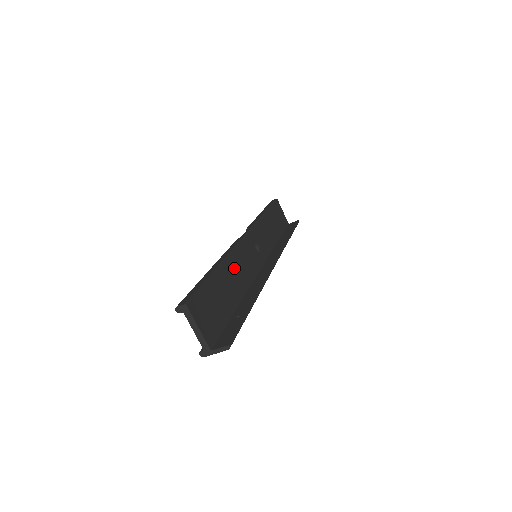
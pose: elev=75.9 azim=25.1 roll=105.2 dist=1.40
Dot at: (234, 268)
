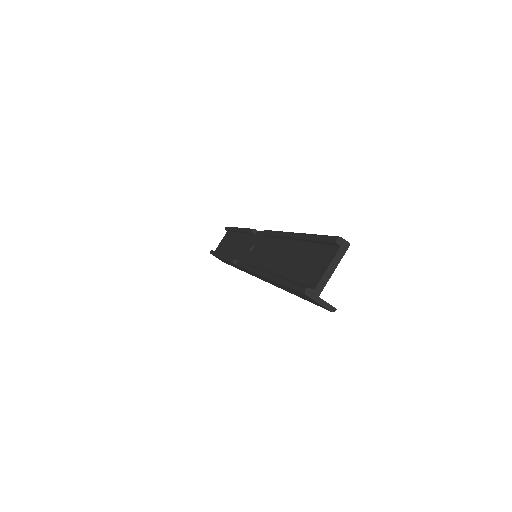
Dot at: occluded
